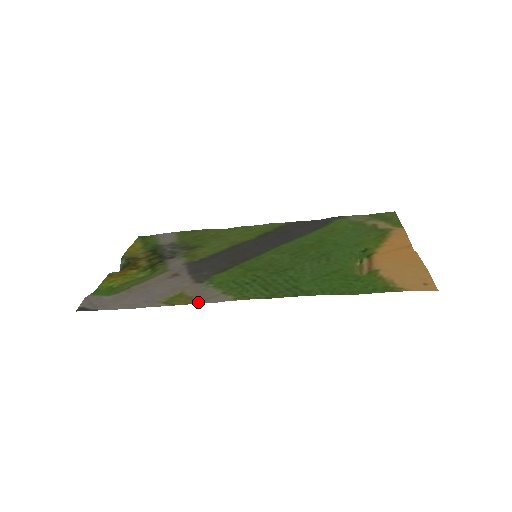
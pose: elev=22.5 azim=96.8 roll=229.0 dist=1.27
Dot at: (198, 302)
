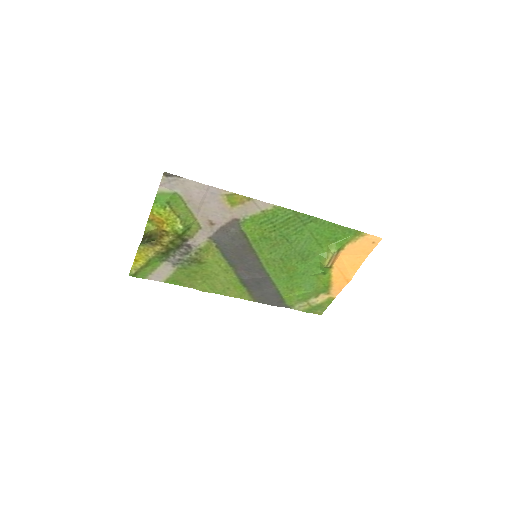
Dot at: (251, 199)
